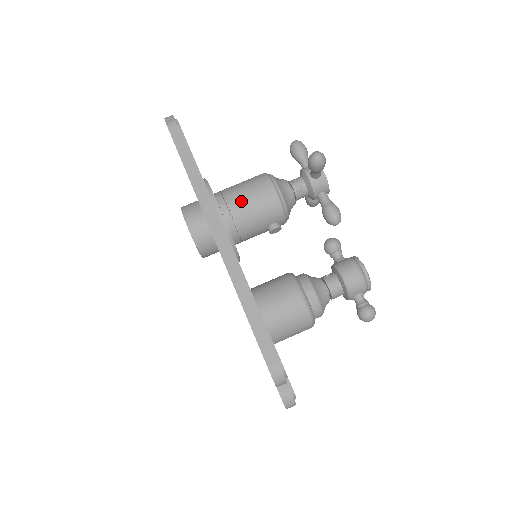
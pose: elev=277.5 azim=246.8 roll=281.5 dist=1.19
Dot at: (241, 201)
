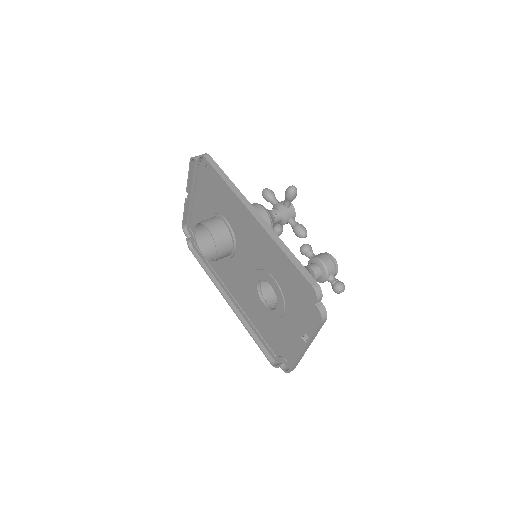
Dot at: occluded
